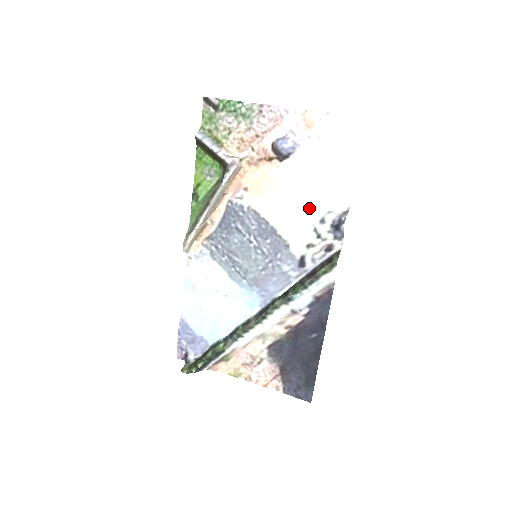
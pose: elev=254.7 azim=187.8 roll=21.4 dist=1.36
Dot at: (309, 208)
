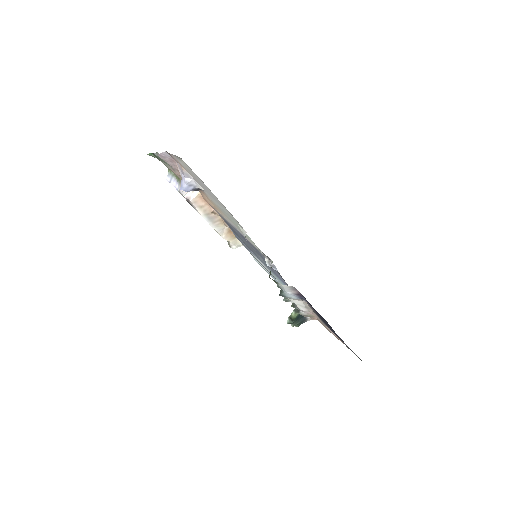
Dot at: (238, 226)
